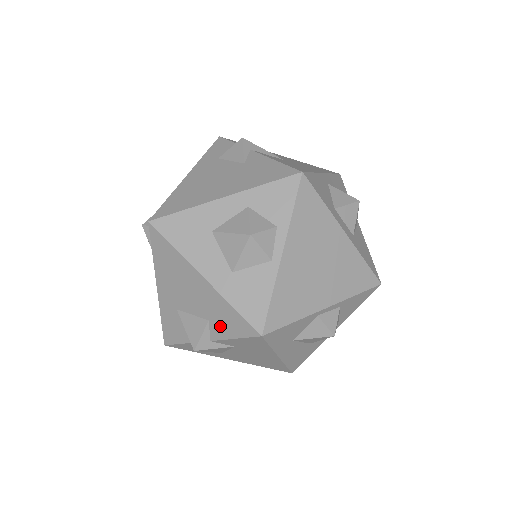
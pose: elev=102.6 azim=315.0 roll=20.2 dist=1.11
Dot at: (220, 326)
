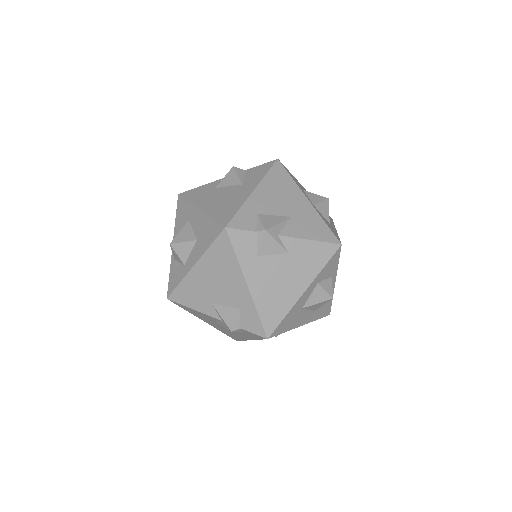
Dot at: occluded
